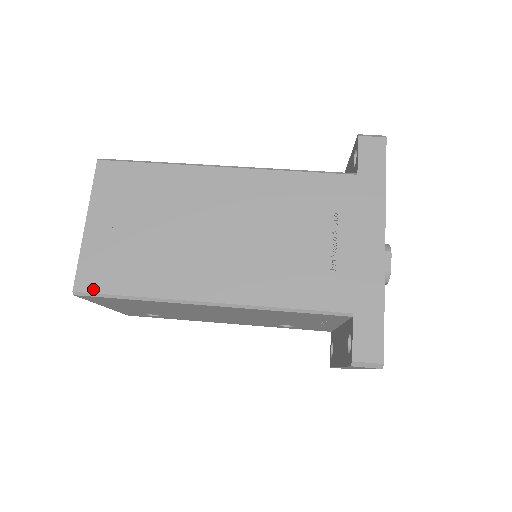
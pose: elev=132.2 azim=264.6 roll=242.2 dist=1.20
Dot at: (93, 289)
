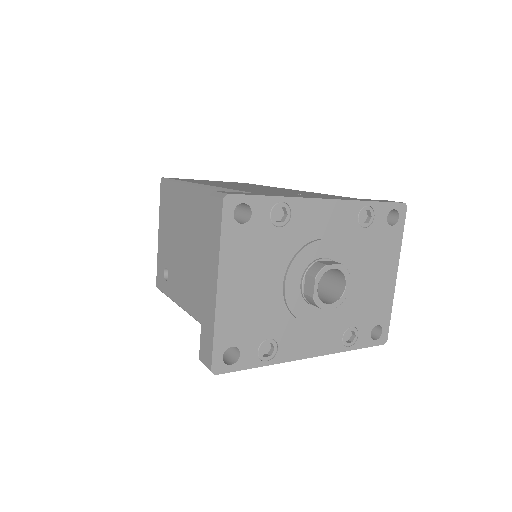
Dot at: (170, 178)
